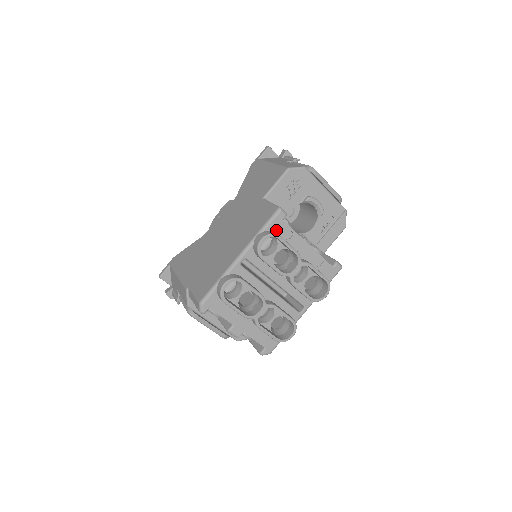
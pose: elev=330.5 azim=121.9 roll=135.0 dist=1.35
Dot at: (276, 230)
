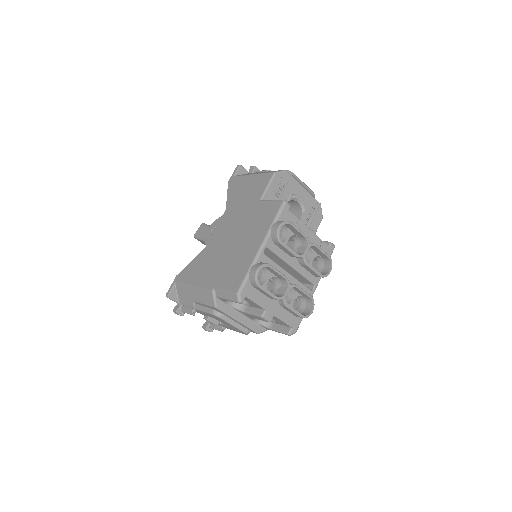
Dot at: (285, 219)
